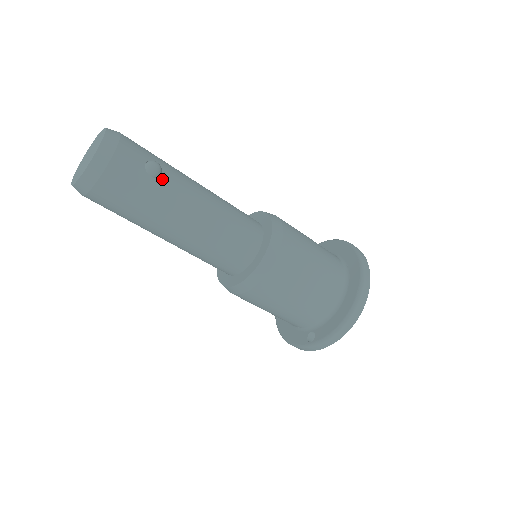
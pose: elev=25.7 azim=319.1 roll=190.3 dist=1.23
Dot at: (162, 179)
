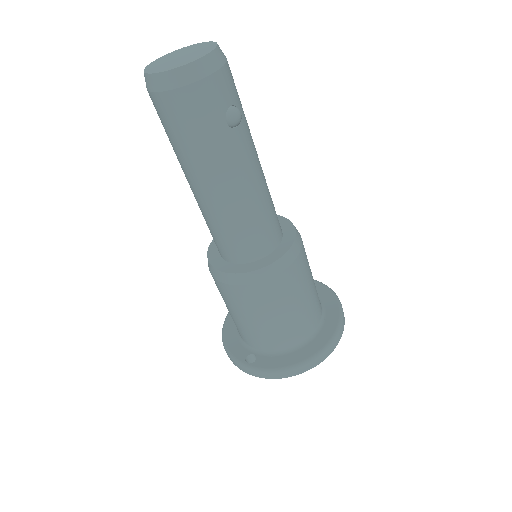
Dot at: (234, 132)
